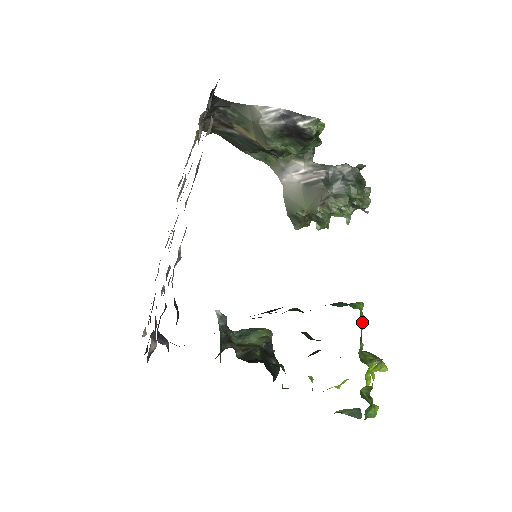
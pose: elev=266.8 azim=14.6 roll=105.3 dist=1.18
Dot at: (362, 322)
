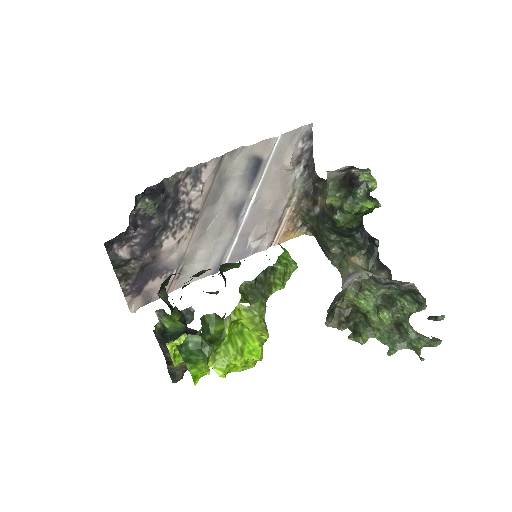
Dot at: (282, 283)
